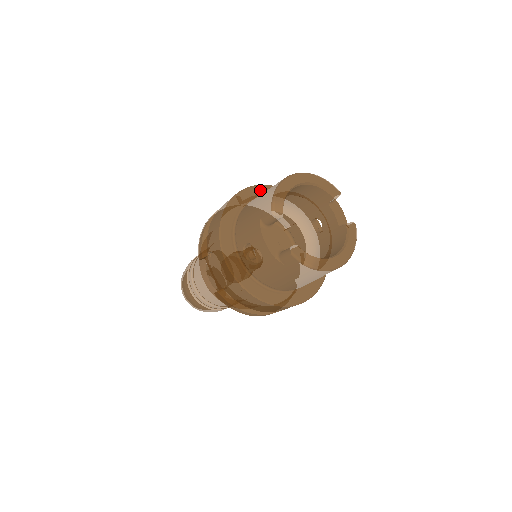
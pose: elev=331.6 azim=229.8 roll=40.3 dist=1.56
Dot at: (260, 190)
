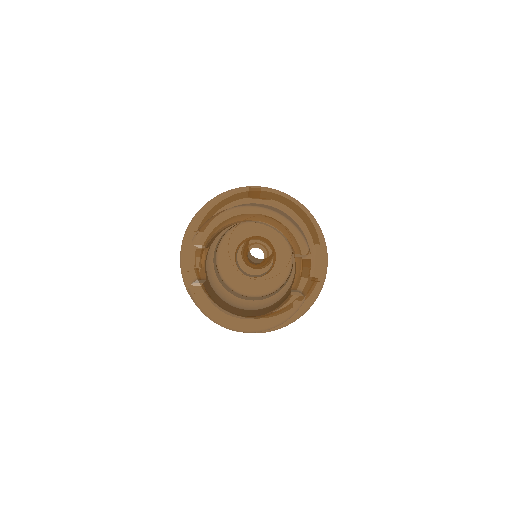
Dot at: (269, 195)
